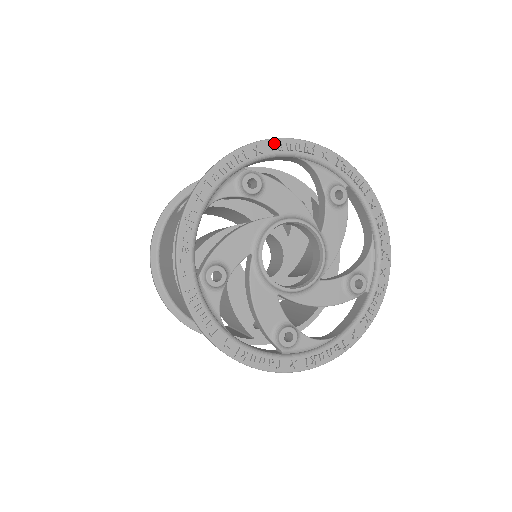
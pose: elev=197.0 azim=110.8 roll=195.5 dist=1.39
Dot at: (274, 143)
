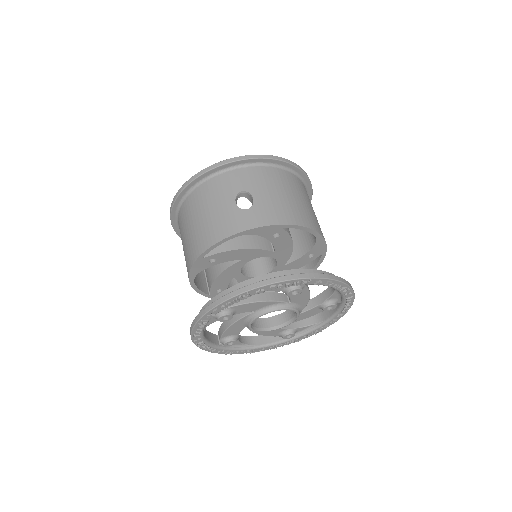
Dot at: (331, 282)
